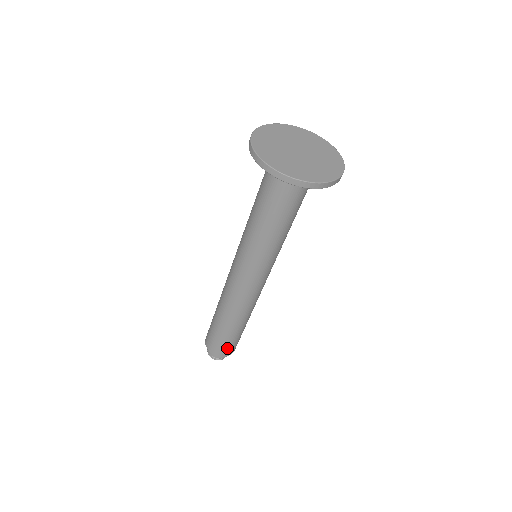
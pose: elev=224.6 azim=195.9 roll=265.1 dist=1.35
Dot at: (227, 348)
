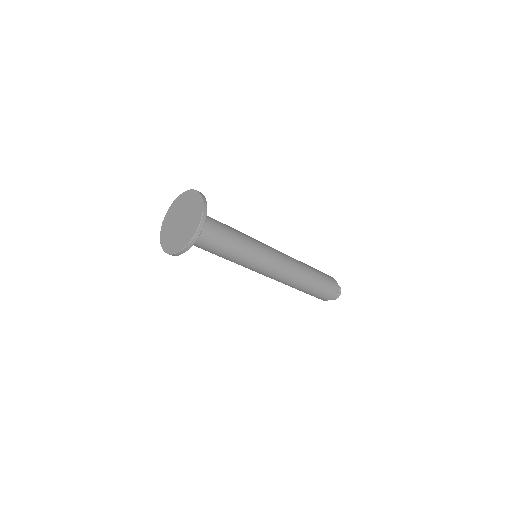
Dot at: (320, 297)
